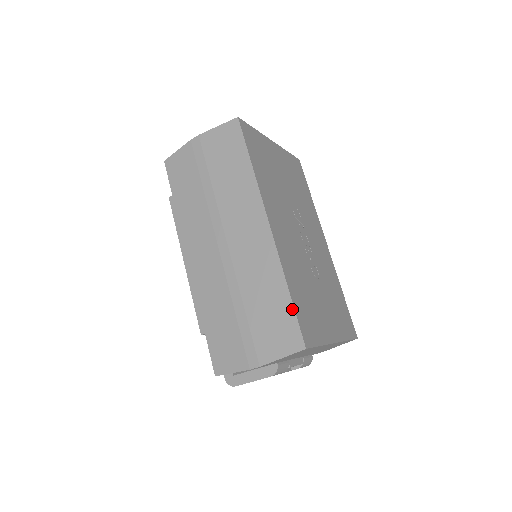
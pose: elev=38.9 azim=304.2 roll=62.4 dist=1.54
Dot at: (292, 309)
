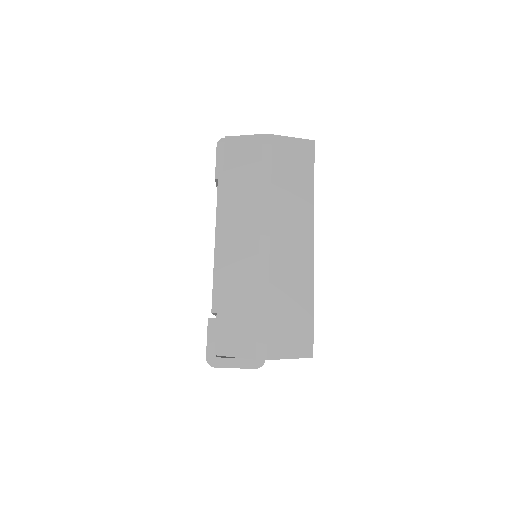
Dot at: (312, 321)
